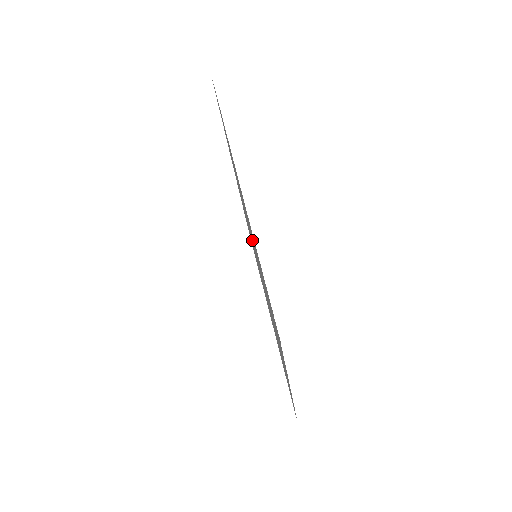
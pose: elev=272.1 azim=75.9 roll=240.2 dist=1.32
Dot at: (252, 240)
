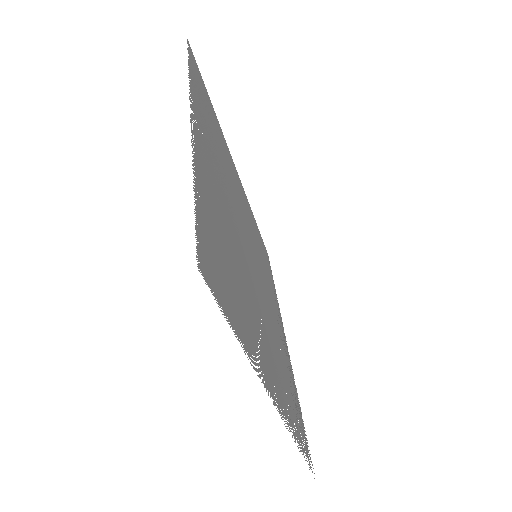
Dot at: (235, 218)
